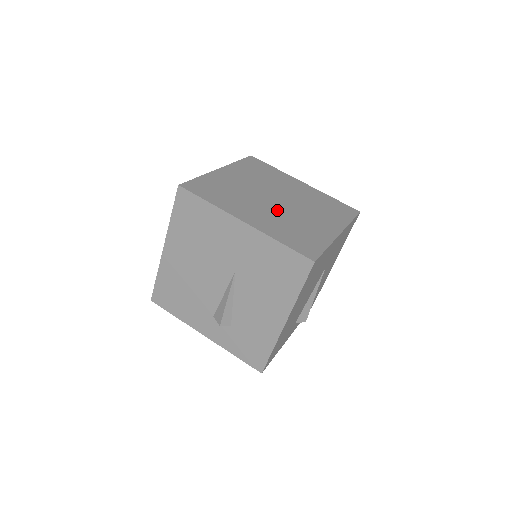
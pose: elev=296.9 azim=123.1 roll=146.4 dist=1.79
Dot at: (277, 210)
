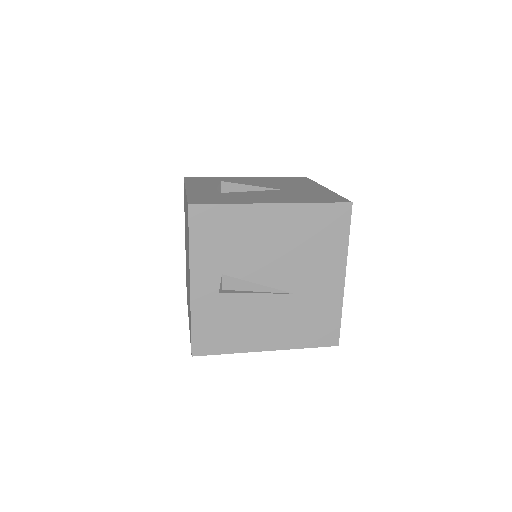
Dot at: occluded
